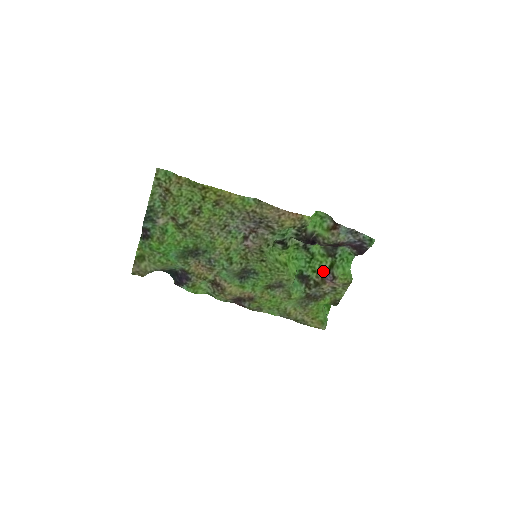
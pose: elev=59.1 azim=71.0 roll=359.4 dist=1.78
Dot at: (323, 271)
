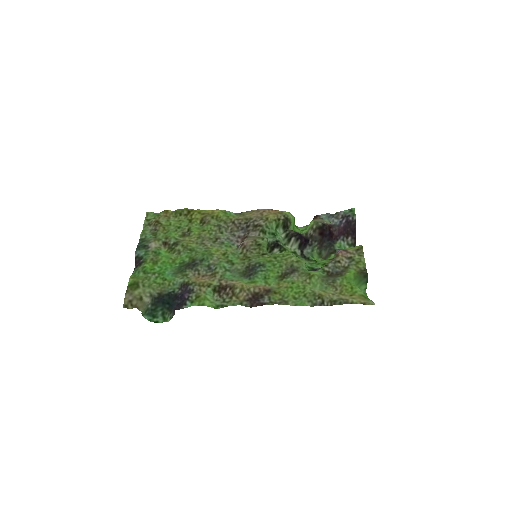
Dot at: (332, 259)
